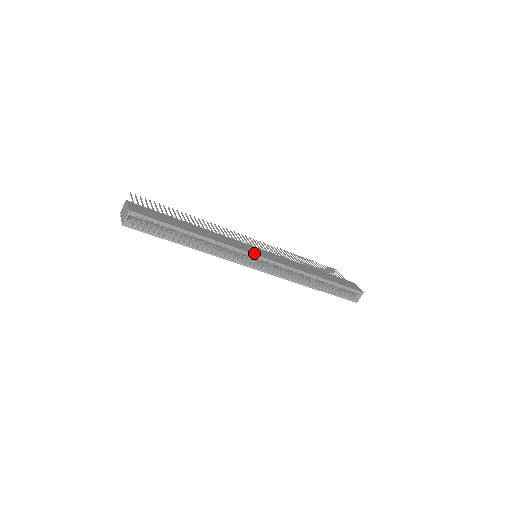
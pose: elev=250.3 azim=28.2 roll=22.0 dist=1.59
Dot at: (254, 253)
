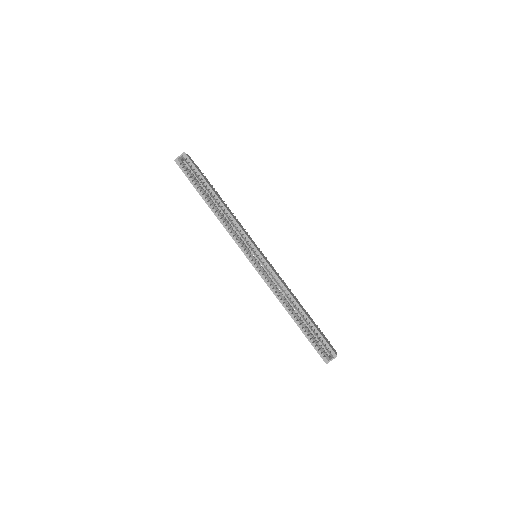
Dot at: (253, 243)
